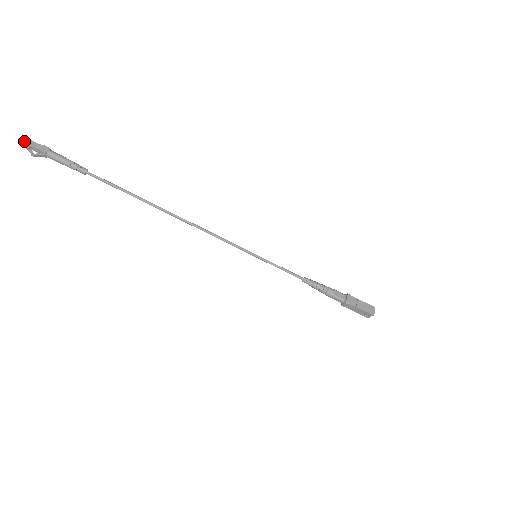
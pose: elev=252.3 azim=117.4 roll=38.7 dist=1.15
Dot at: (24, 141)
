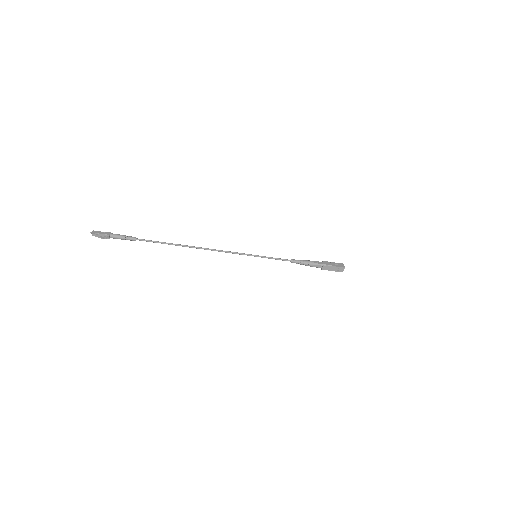
Dot at: (94, 232)
